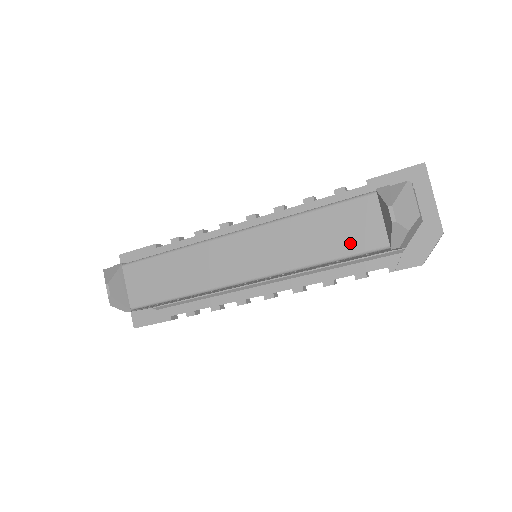
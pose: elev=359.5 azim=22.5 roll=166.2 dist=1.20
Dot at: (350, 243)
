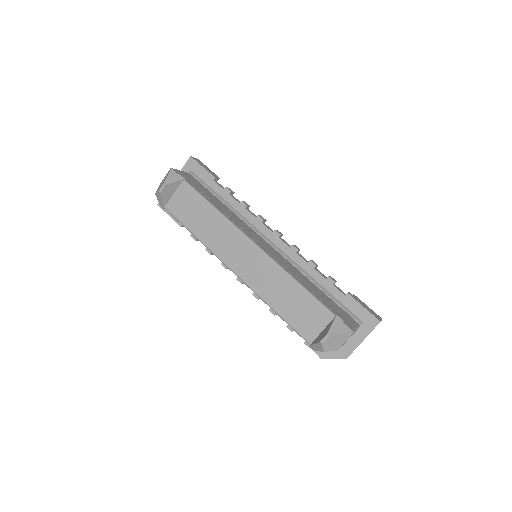
Dot at: (297, 321)
